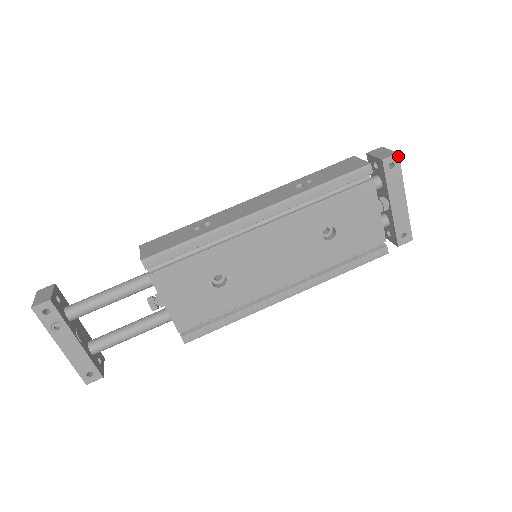
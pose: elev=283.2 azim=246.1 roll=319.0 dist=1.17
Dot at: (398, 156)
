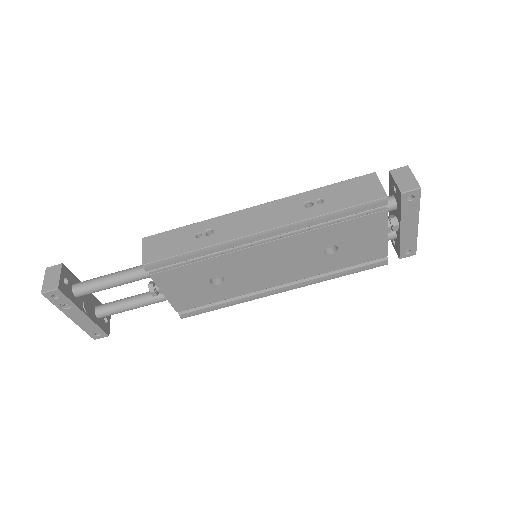
Dot at: (420, 190)
